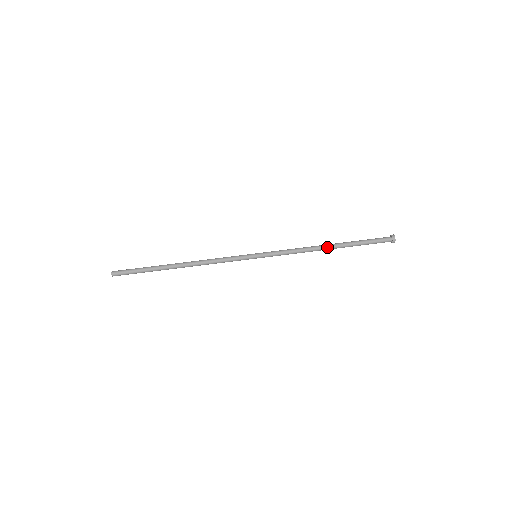
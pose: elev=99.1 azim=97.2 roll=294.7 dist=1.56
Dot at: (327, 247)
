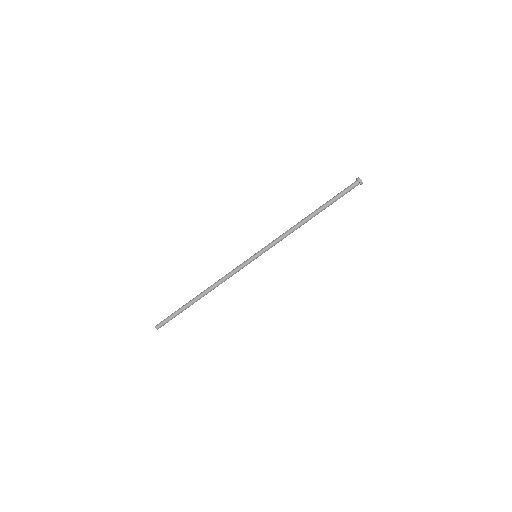
Dot at: (308, 217)
